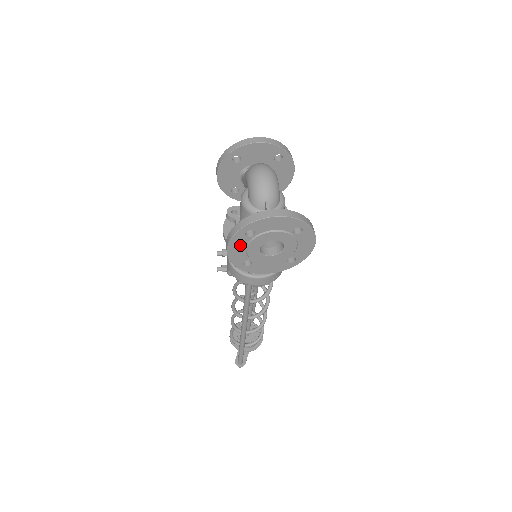
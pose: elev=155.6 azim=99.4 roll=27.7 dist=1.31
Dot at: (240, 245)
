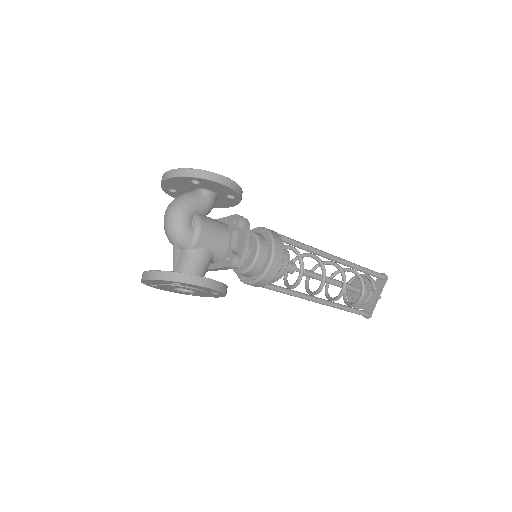
Dot at: occluded
